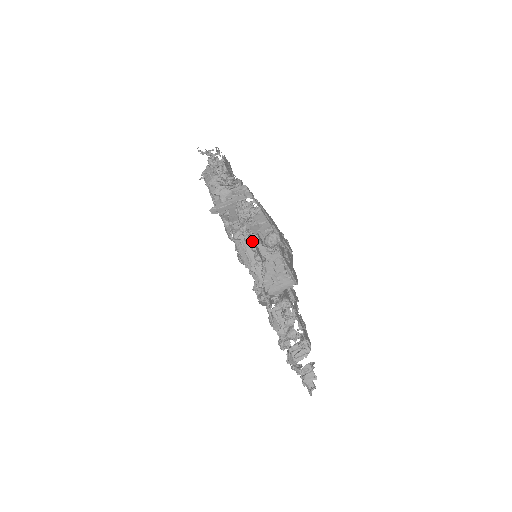
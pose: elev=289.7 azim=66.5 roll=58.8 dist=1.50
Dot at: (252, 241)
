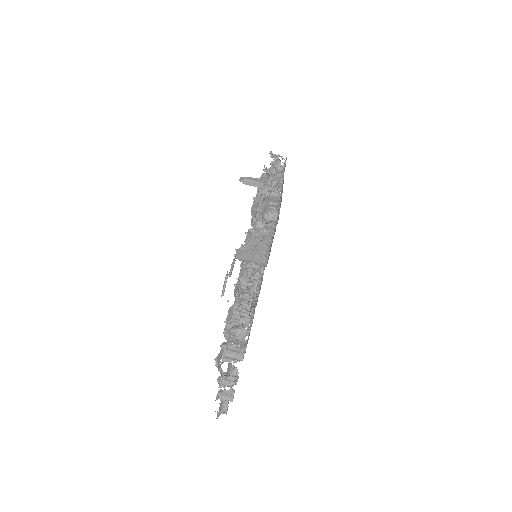
Dot at: (257, 223)
